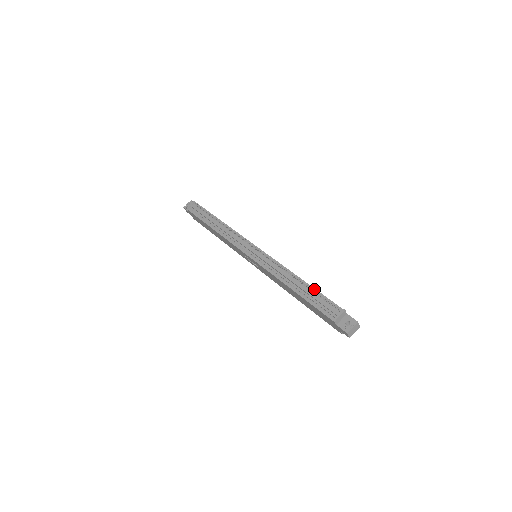
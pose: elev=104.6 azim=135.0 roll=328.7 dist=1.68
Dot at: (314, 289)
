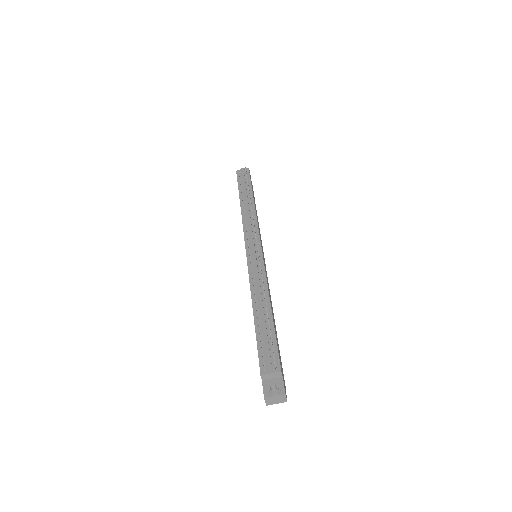
Dot at: (273, 326)
